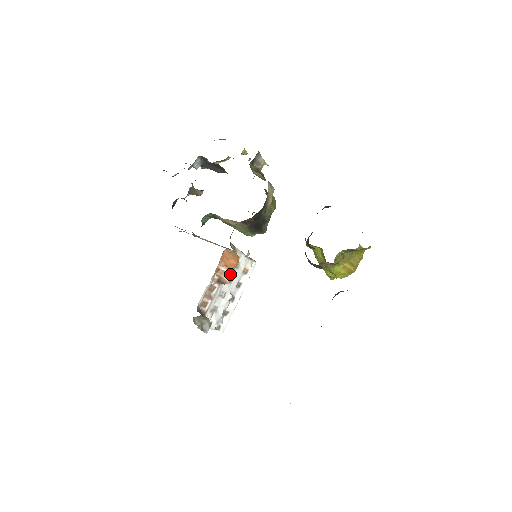
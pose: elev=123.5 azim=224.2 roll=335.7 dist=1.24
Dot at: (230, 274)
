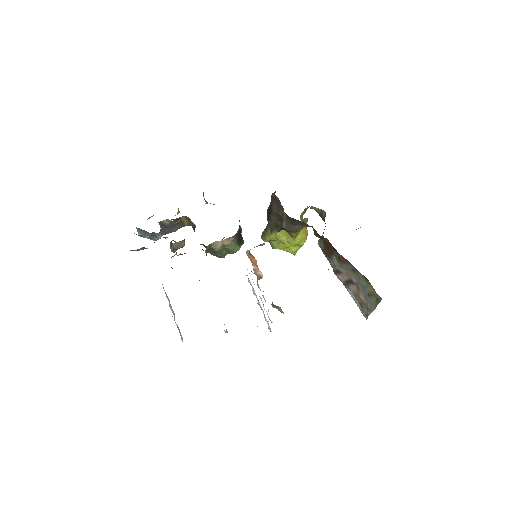
Dot at: occluded
